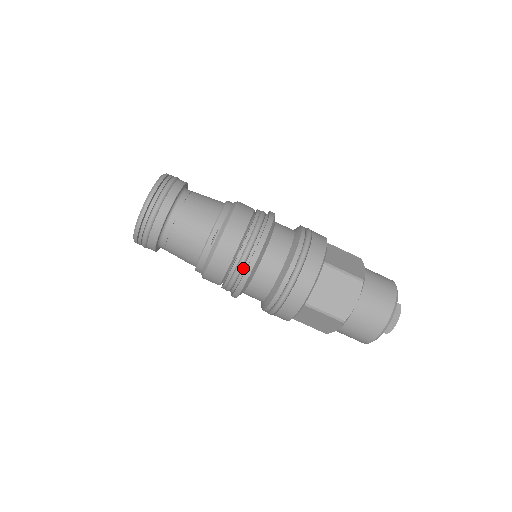
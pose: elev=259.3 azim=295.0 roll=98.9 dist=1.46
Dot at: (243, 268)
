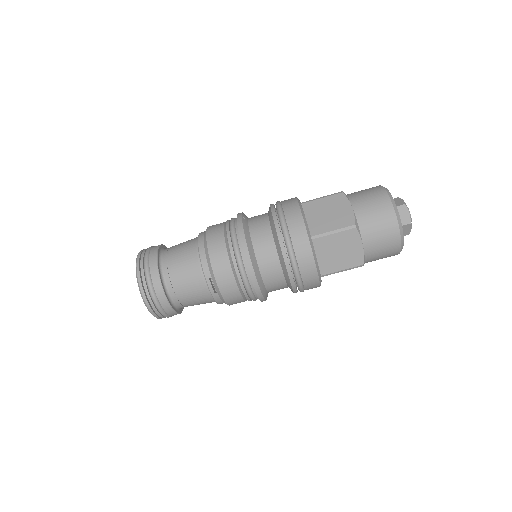
Dot at: (252, 290)
